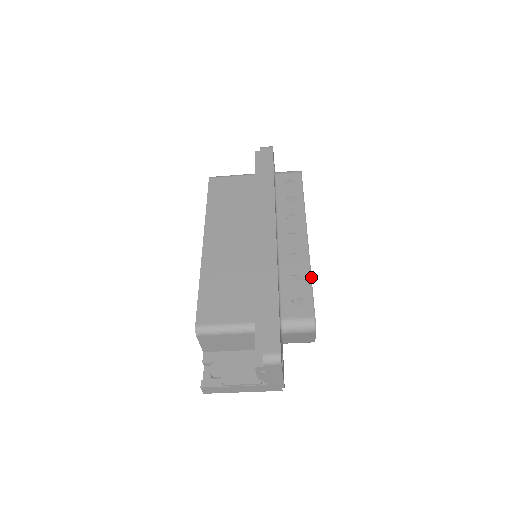
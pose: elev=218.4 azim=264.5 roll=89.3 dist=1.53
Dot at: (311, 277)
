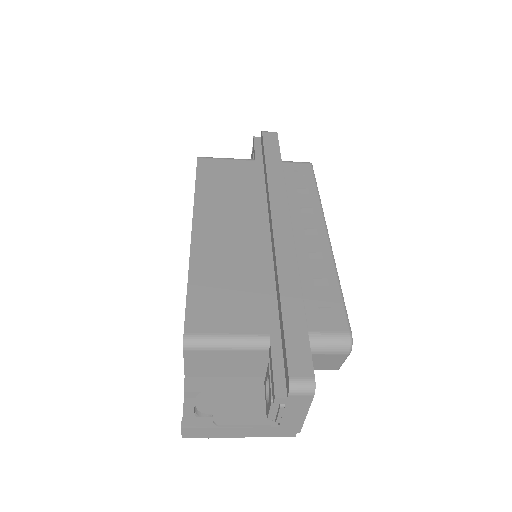
Dot at: (339, 282)
